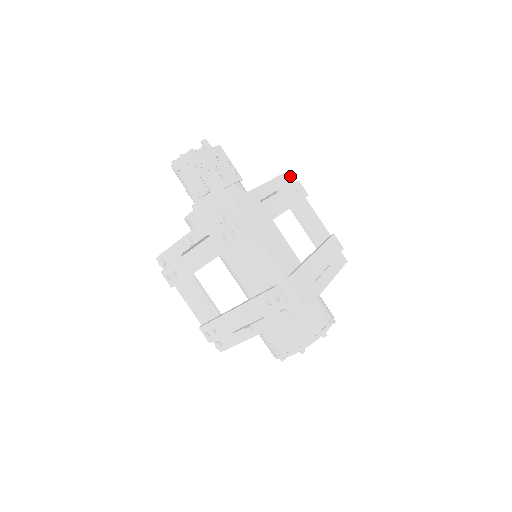
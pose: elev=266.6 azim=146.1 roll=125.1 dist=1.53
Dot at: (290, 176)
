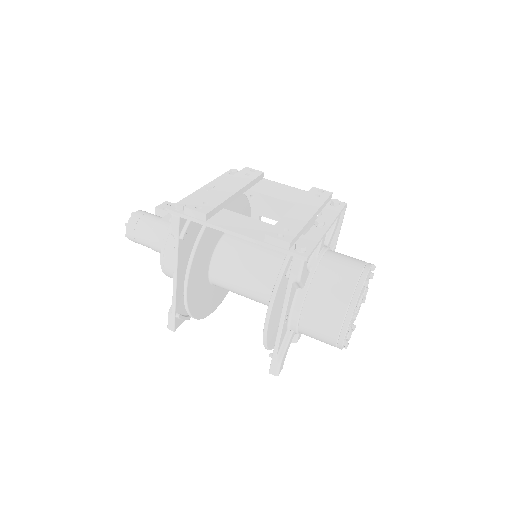
Dot at: occluded
